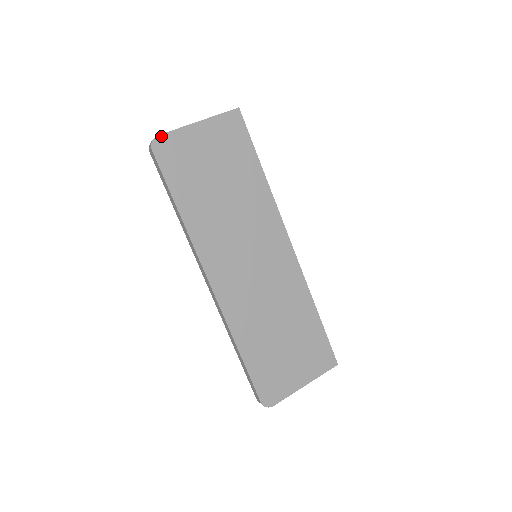
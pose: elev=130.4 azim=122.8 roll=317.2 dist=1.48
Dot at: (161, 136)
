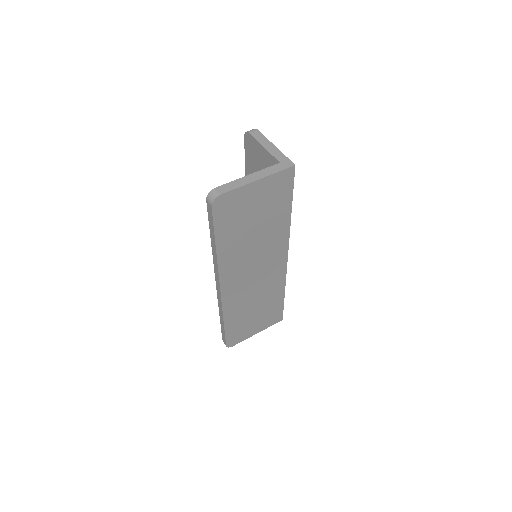
Dot at: (223, 195)
